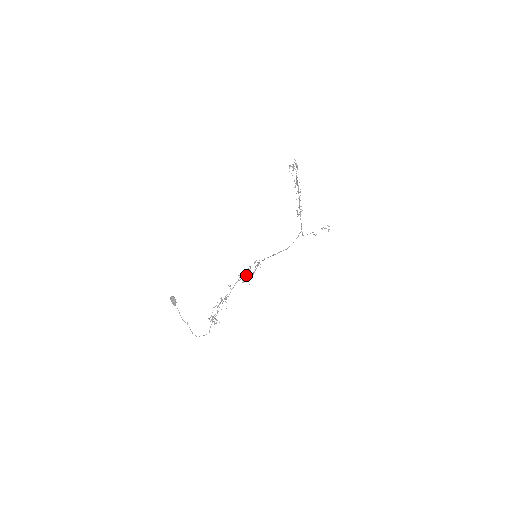
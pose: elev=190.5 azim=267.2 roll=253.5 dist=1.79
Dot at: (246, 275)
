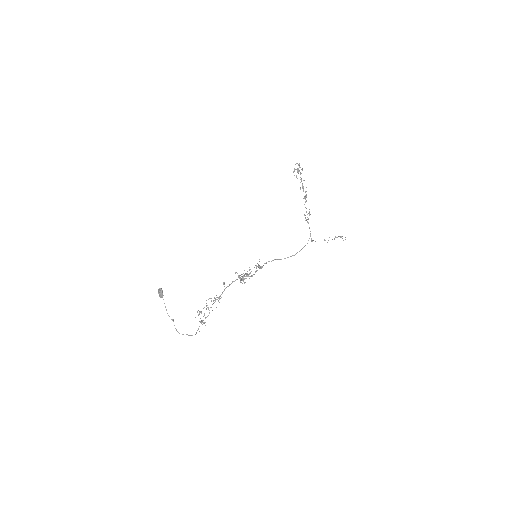
Dot at: occluded
